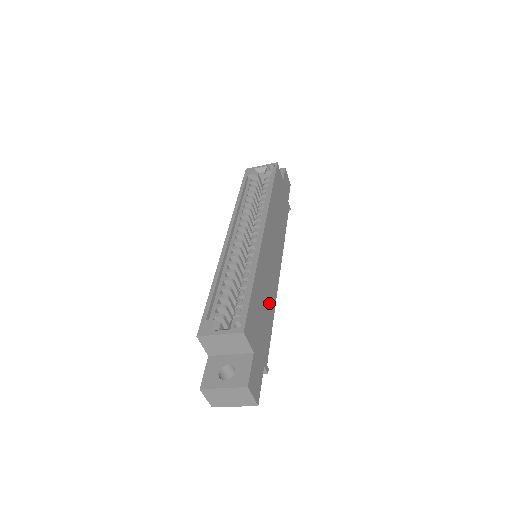
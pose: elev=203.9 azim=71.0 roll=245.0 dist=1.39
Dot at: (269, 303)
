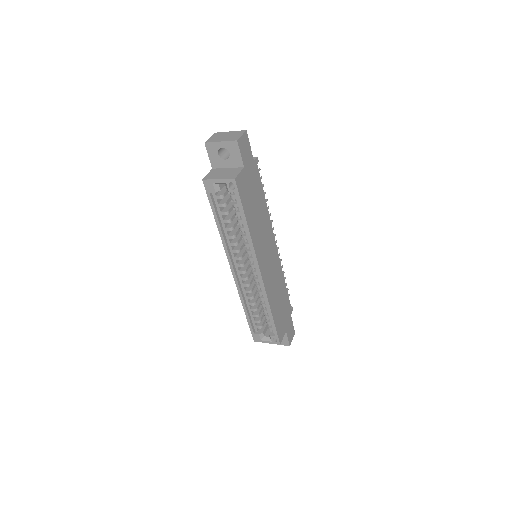
Dot at: (280, 287)
